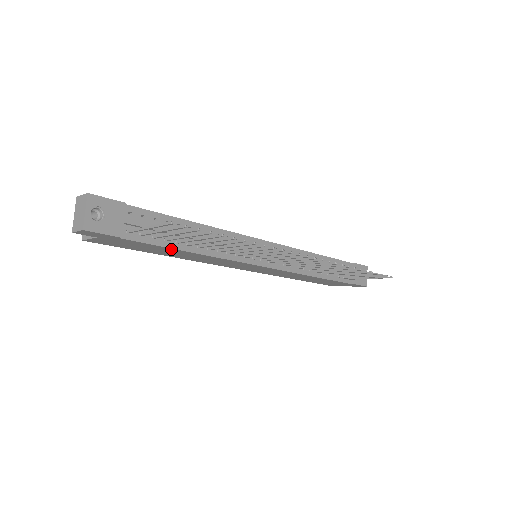
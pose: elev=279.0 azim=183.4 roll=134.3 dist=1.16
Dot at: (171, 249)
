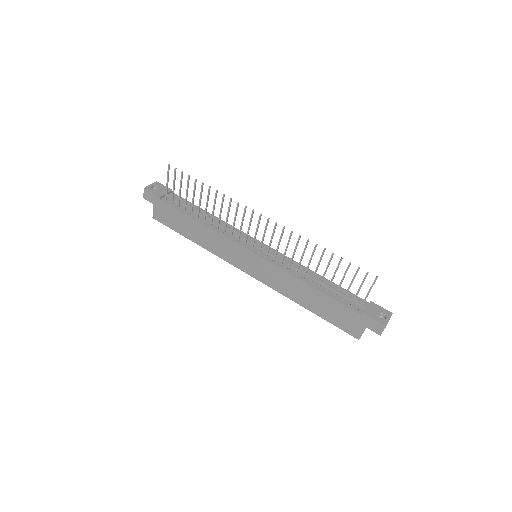
Dot at: (187, 217)
